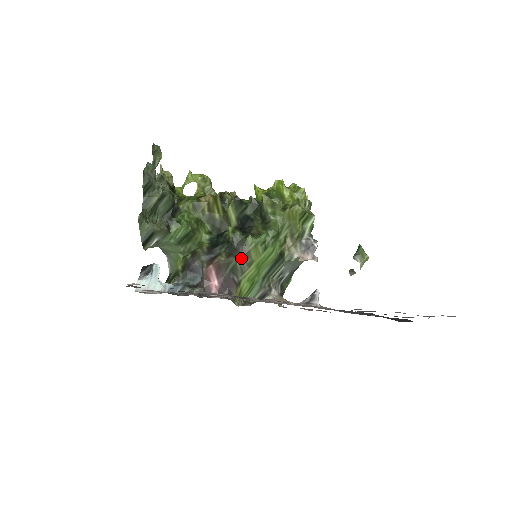
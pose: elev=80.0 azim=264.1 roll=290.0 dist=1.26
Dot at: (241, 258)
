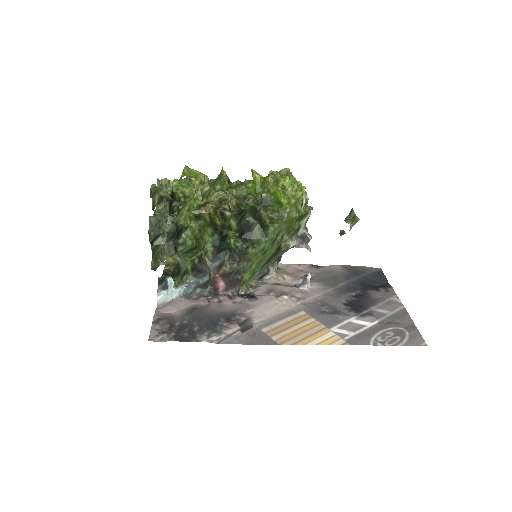
Dot at: (243, 264)
